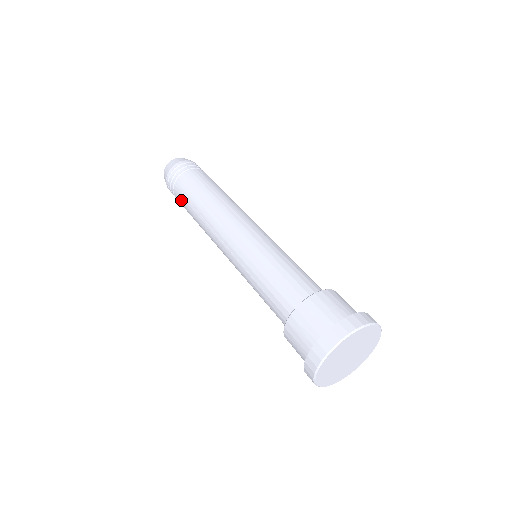
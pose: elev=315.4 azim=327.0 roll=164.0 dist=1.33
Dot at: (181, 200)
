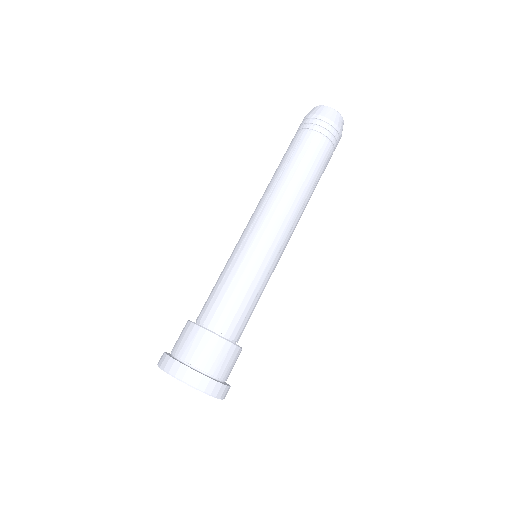
Dot at: (291, 146)
